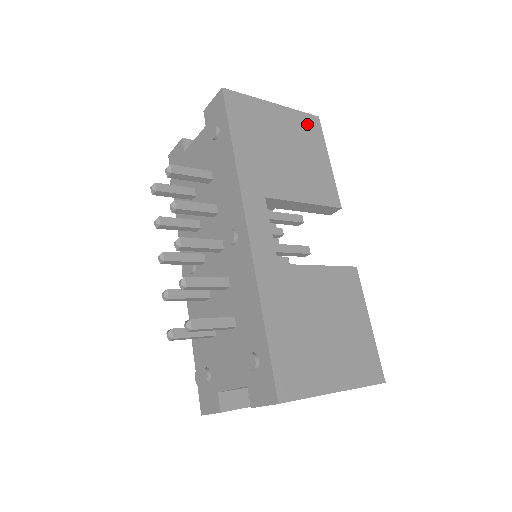
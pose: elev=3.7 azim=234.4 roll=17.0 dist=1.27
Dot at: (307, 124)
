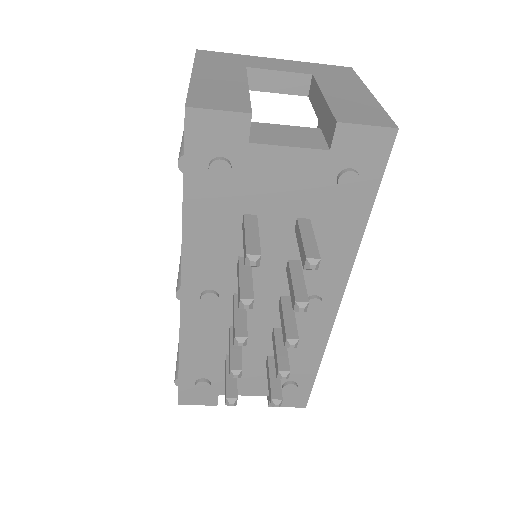
Dot at: occluded
